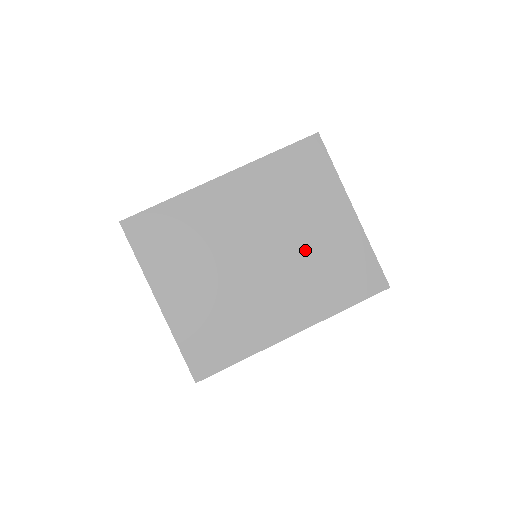
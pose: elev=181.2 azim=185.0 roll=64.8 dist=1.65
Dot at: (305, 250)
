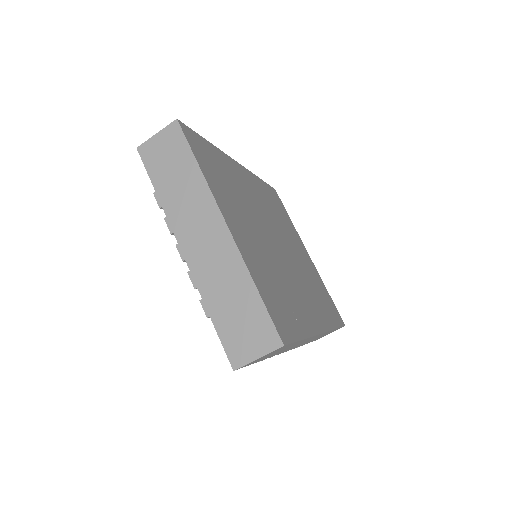
Dot at: (300, 262)
